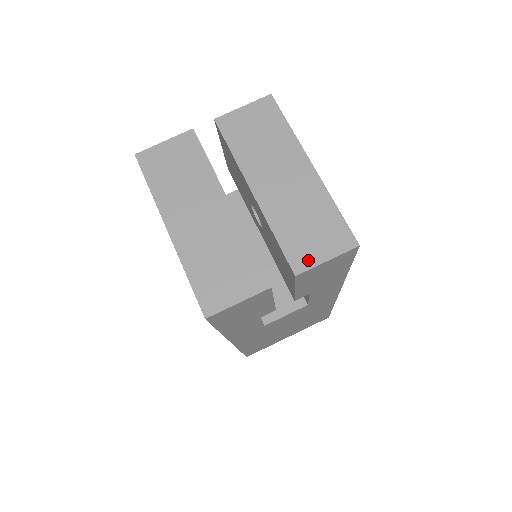
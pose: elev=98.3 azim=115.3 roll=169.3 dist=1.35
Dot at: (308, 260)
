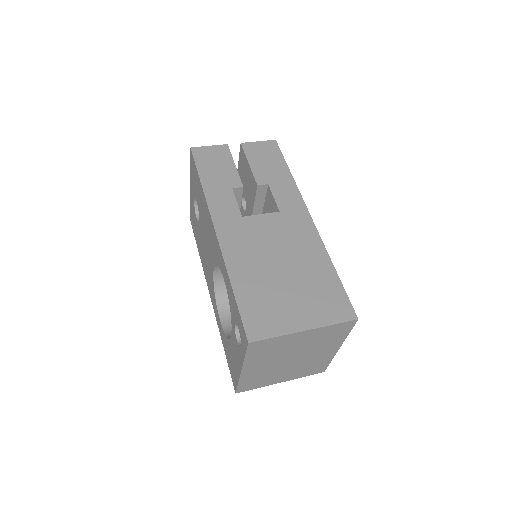
Dot at: occluded
